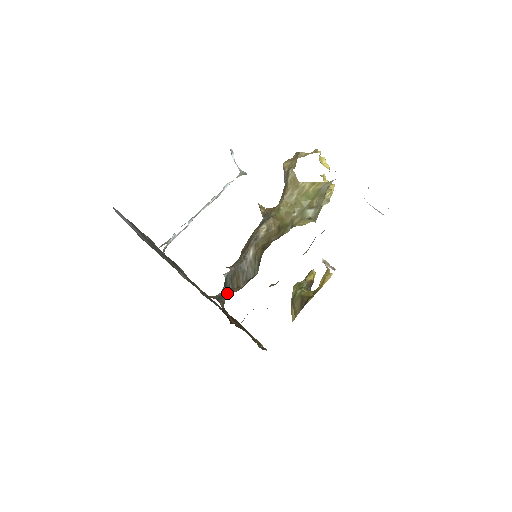
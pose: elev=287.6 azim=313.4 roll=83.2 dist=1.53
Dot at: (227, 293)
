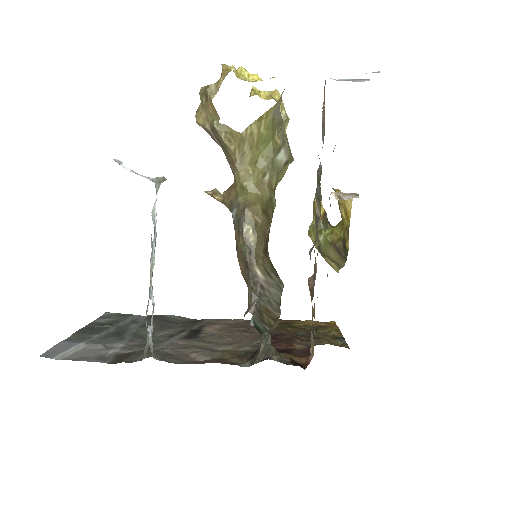
Dot at: (269, 337)
